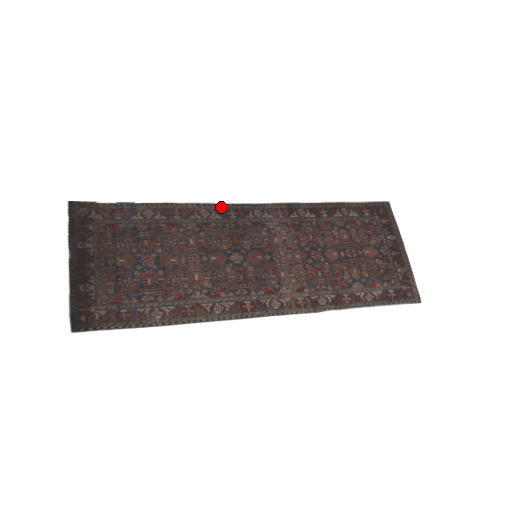
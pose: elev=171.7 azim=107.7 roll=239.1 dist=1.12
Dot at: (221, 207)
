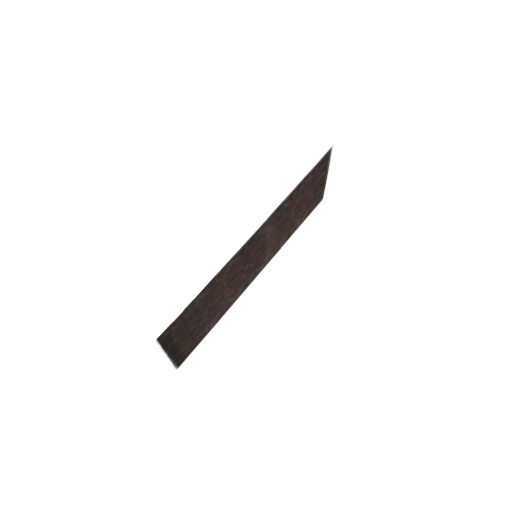
Dot at: (241, 250)
